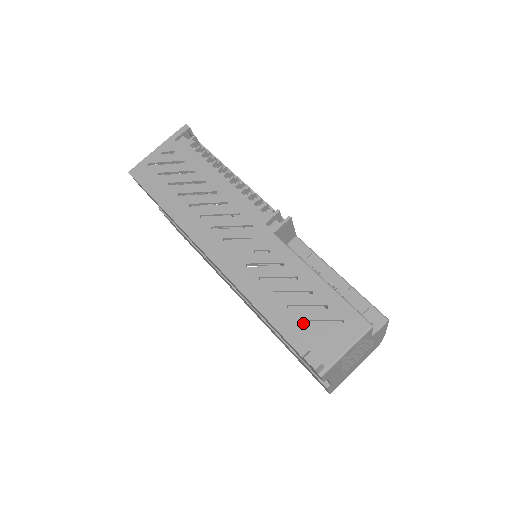
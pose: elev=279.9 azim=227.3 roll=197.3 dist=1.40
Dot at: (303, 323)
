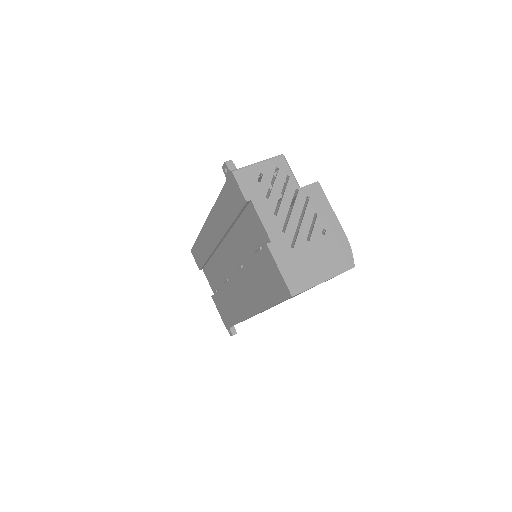
Dot at: occluded
